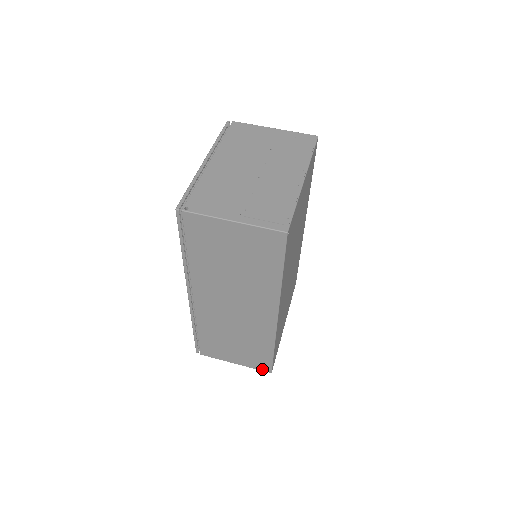
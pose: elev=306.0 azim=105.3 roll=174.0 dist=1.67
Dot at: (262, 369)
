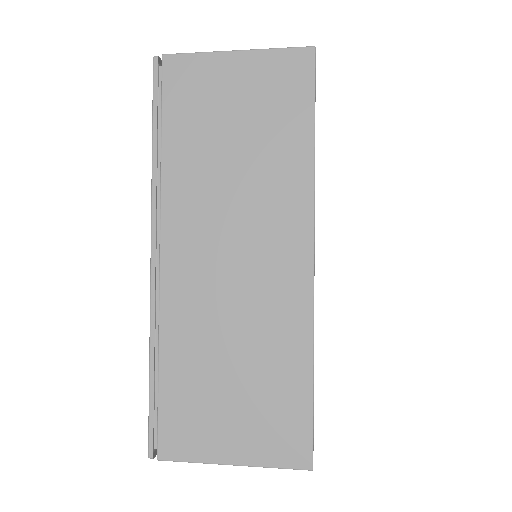
Dot at: (292, 462)
